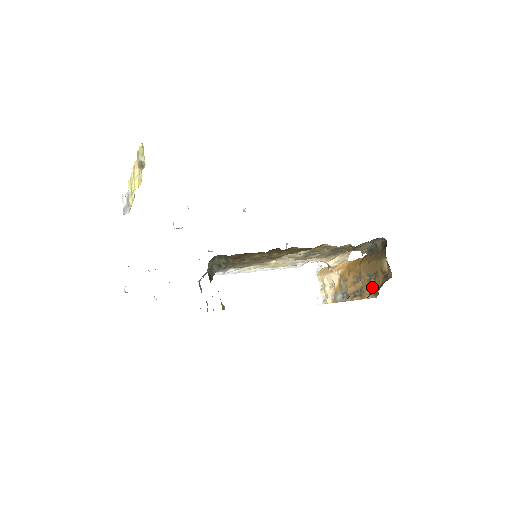
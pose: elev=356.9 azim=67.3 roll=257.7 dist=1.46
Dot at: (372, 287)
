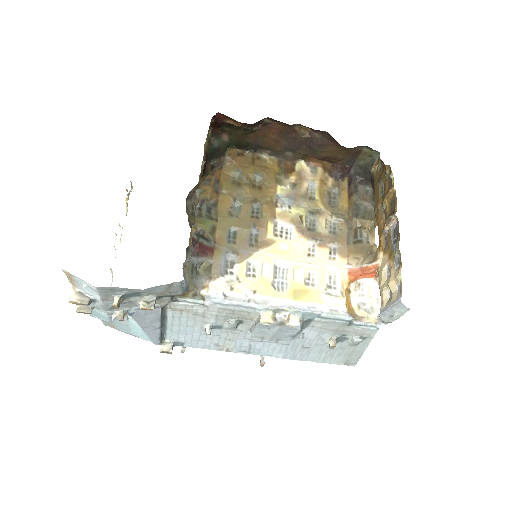
Dot at: (387, 182)
